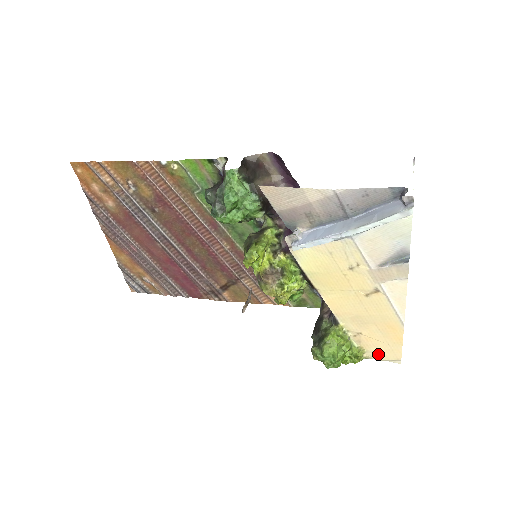
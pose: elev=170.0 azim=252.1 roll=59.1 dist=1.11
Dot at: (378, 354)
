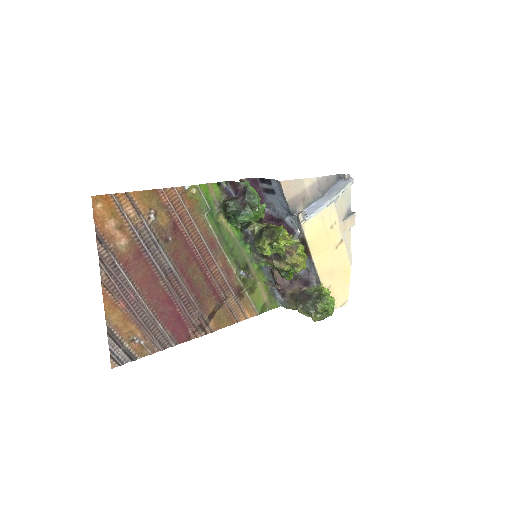
Dot at: (337, 302)
